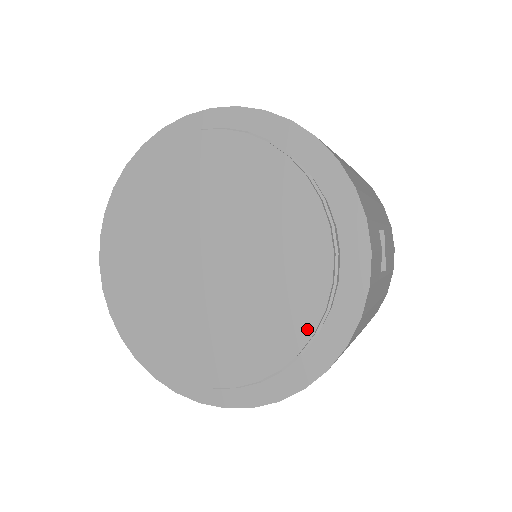
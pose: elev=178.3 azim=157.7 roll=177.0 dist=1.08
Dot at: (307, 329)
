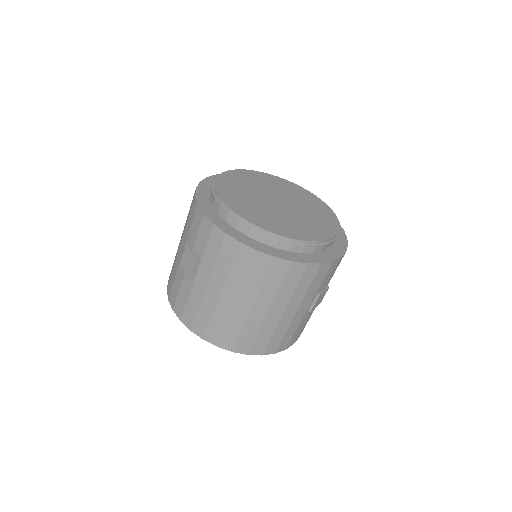
Dot at: (305, 238)
